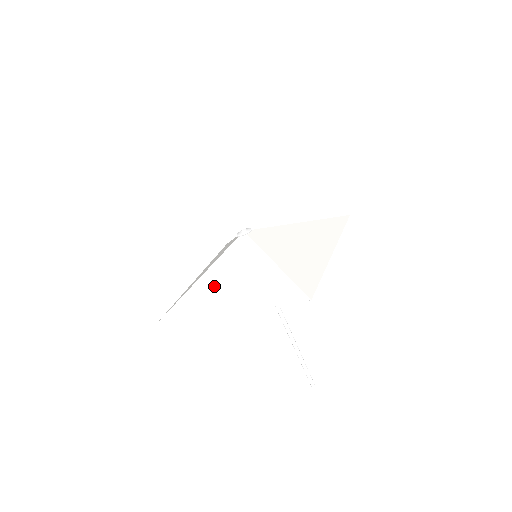
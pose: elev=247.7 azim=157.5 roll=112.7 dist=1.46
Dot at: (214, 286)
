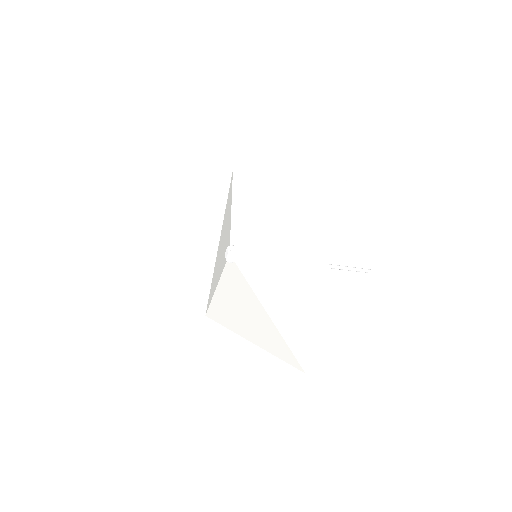
Dot at: (229, 307)
